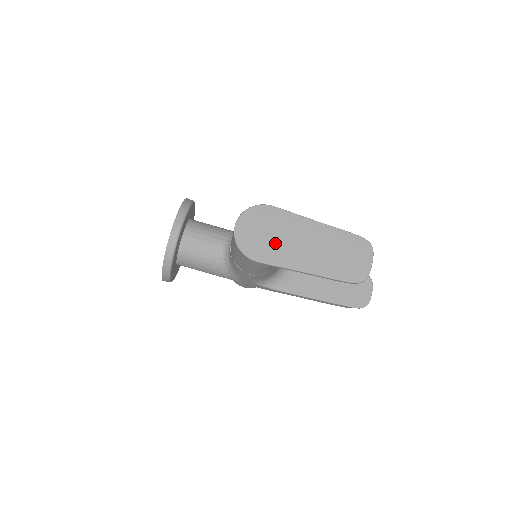
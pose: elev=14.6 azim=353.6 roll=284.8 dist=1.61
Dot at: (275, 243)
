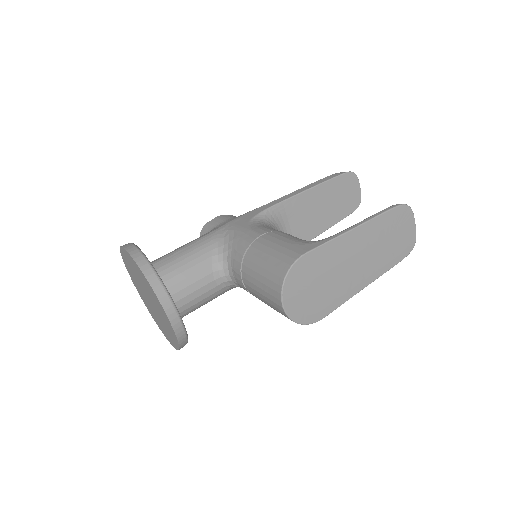
Dot at: (329, 288)
